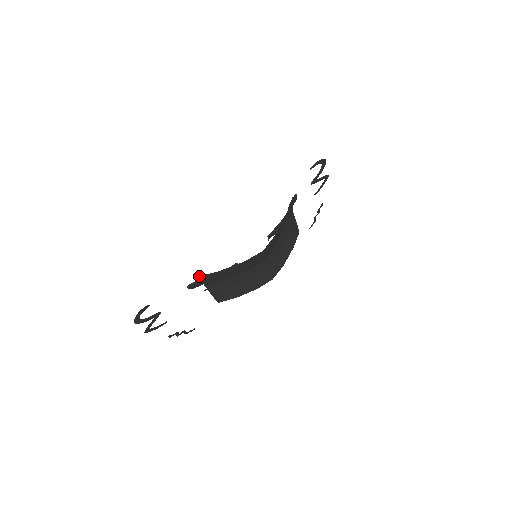
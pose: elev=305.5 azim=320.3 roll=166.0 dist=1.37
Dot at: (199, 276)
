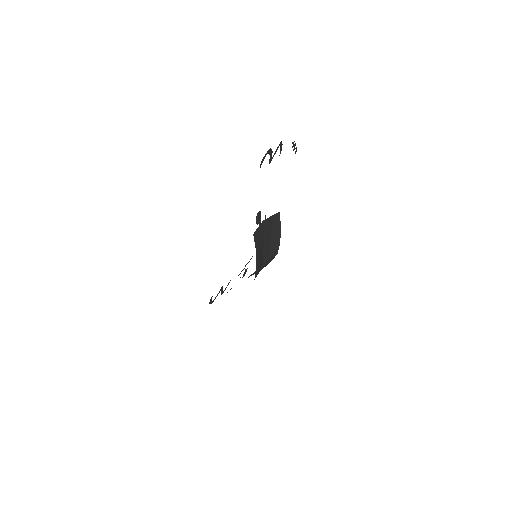
Dot at: occluded
